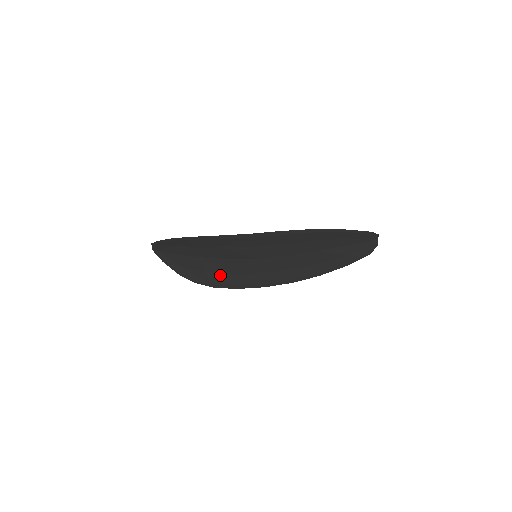
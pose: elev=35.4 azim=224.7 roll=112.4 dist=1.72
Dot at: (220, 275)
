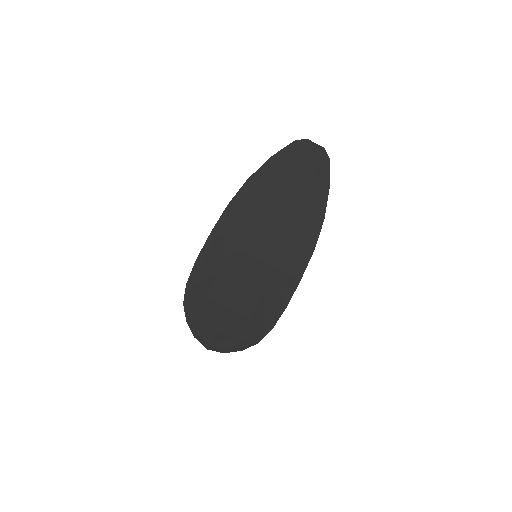
Dot at: (260, 309)
